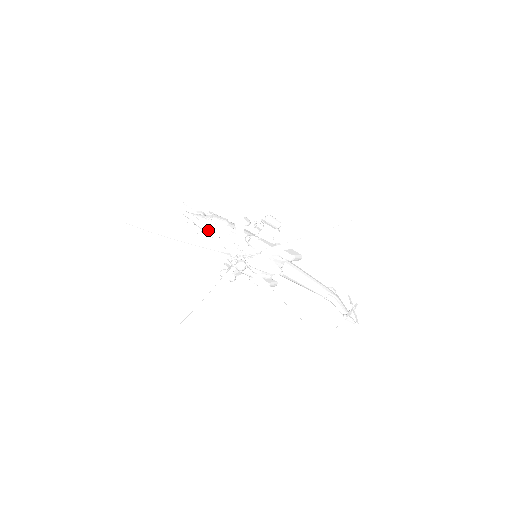
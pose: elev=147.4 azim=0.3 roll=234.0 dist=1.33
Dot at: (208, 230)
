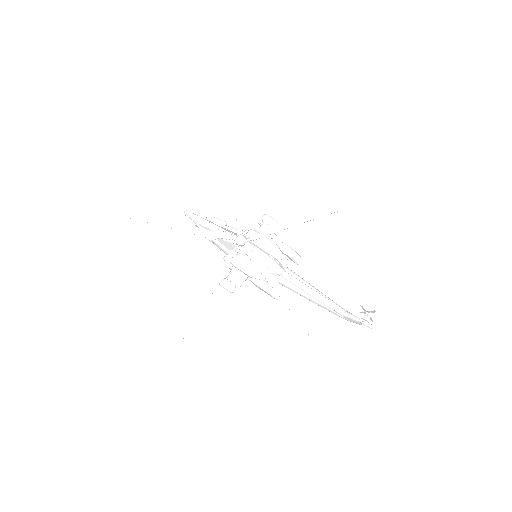
Dot at: (208, 224)
